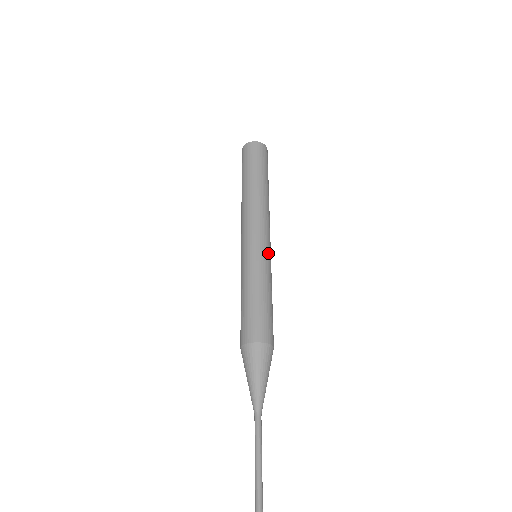
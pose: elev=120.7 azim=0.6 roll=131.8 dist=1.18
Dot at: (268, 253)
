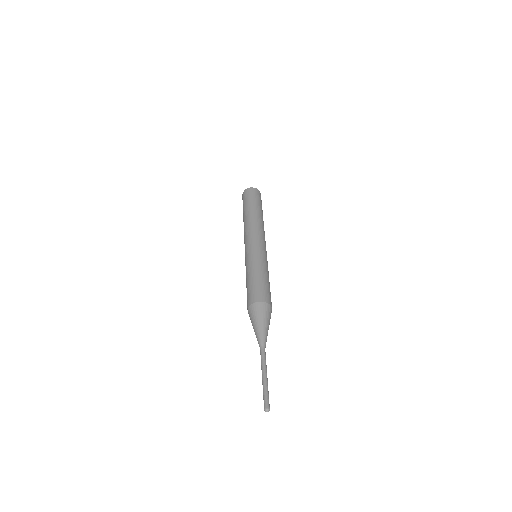
Dot at: (263, 251)
